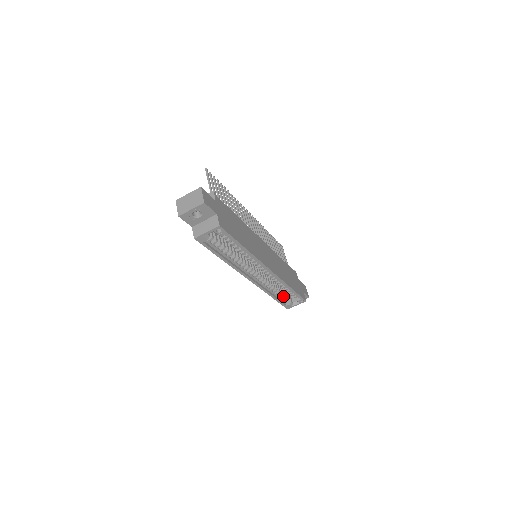
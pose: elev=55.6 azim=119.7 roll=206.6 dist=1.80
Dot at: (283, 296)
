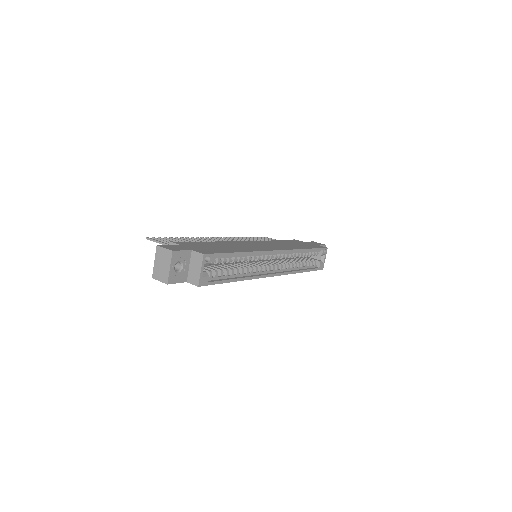
Dot at: (309, 263)
